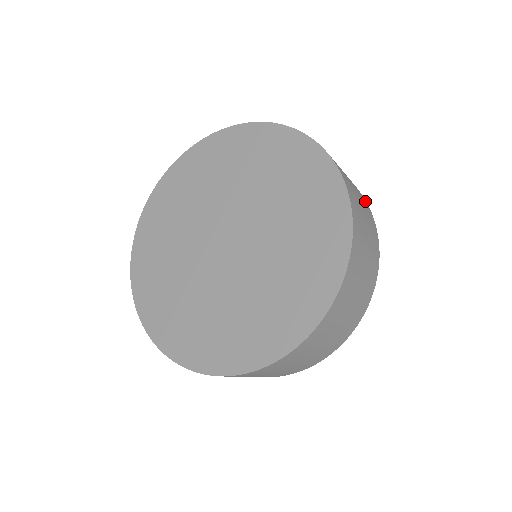
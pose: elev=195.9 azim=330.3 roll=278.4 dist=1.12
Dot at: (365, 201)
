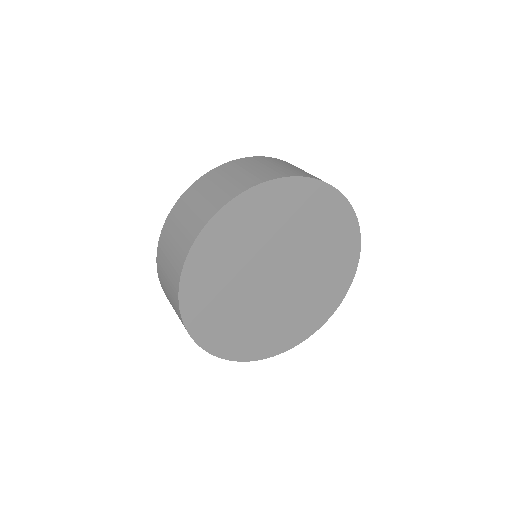
Dot at: occluded
